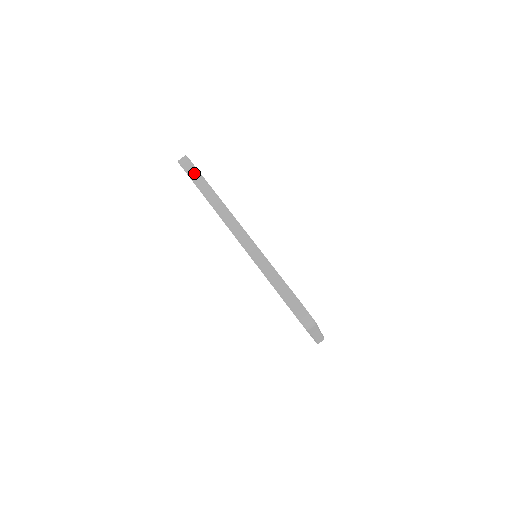
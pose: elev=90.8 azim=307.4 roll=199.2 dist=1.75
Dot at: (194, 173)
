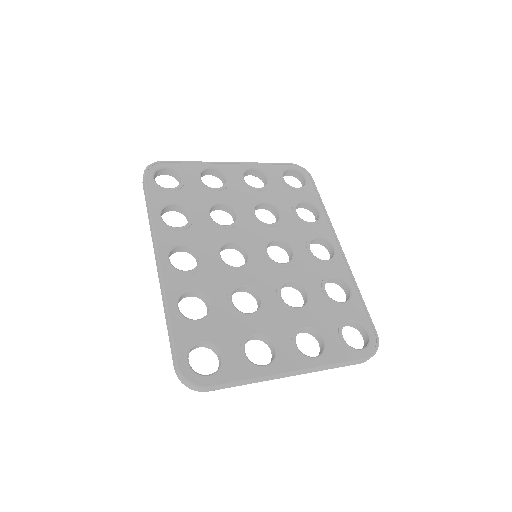
Dot at: (145, 191)
